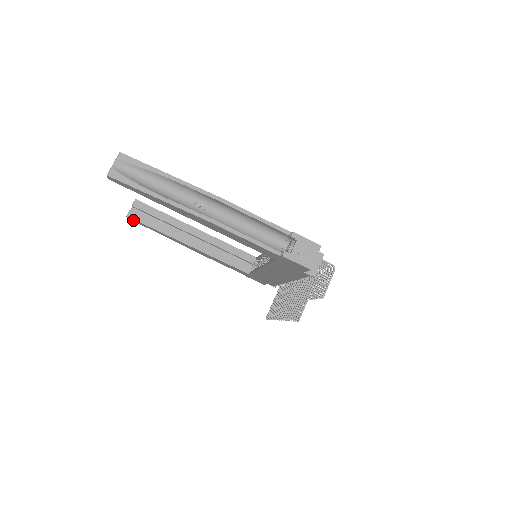
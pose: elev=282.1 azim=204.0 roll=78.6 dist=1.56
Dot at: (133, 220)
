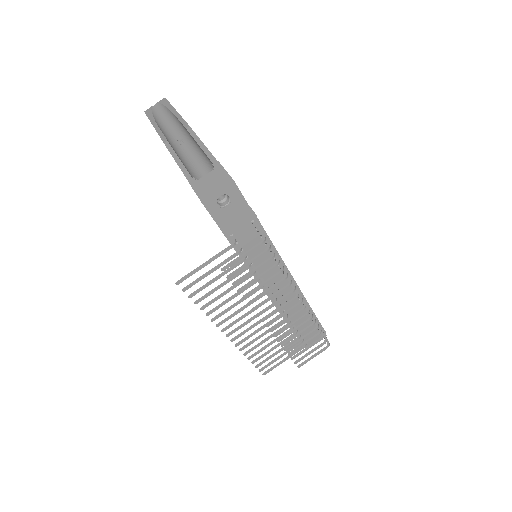
Dot at: occluded
